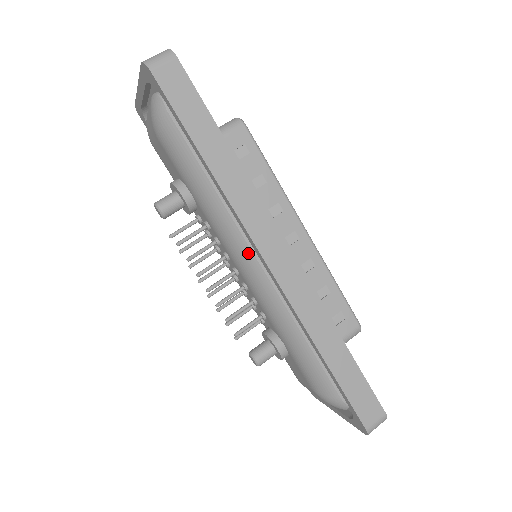
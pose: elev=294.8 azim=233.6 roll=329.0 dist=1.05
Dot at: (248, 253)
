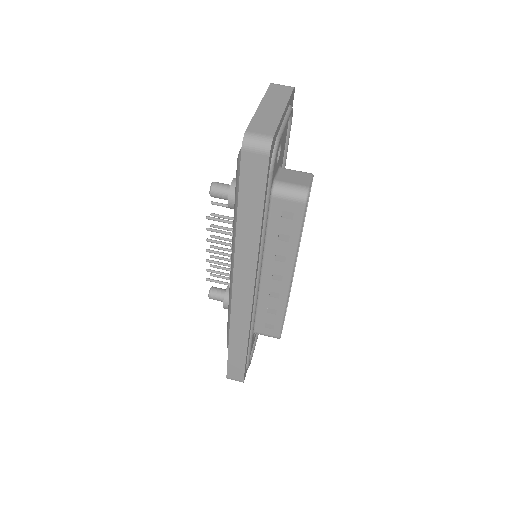
Dot at: occluded
